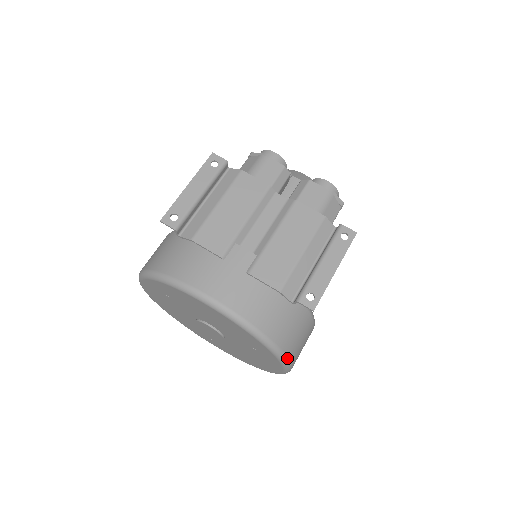
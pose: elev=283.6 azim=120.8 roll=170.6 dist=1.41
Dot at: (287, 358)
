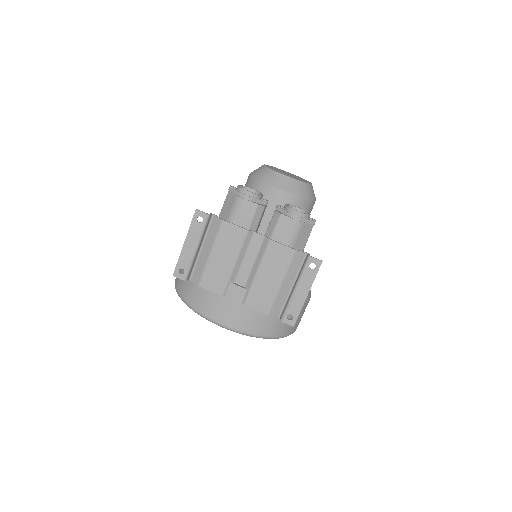
Dot at: (288, 335)
